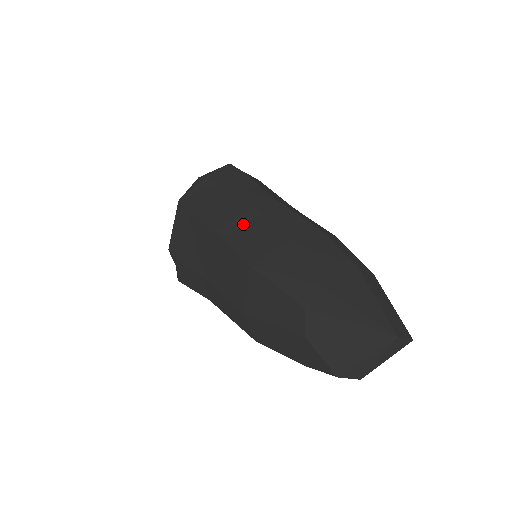
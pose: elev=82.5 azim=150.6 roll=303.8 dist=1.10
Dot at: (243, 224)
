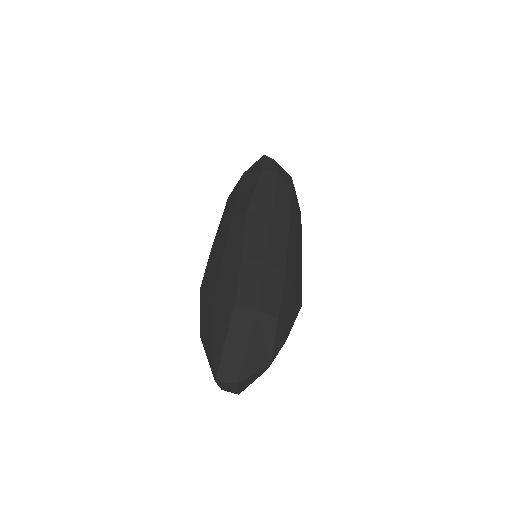
Dot at: (220, 242)
